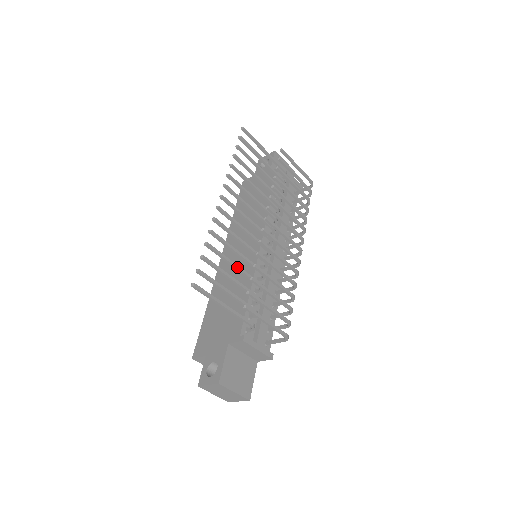
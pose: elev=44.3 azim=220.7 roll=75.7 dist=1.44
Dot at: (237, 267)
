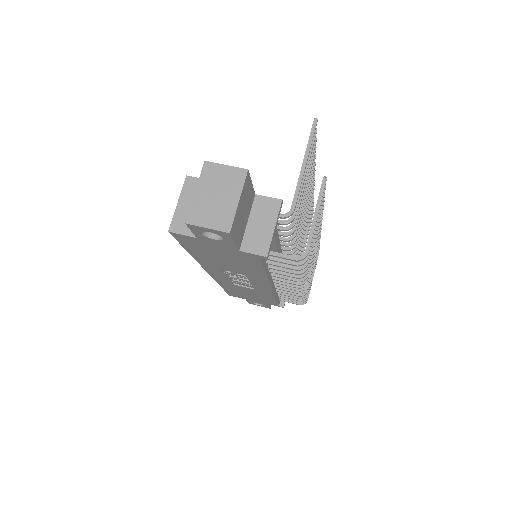
Dot at: occluded
